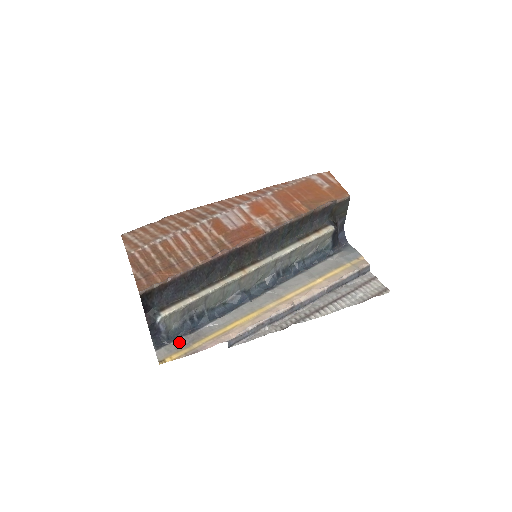
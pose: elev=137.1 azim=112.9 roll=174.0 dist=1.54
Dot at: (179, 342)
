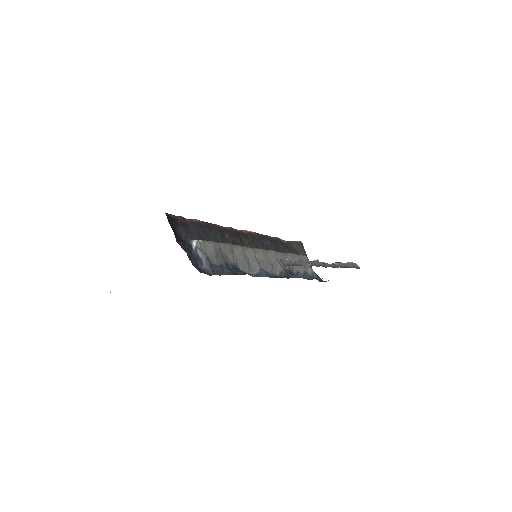
Dot at: occluded
